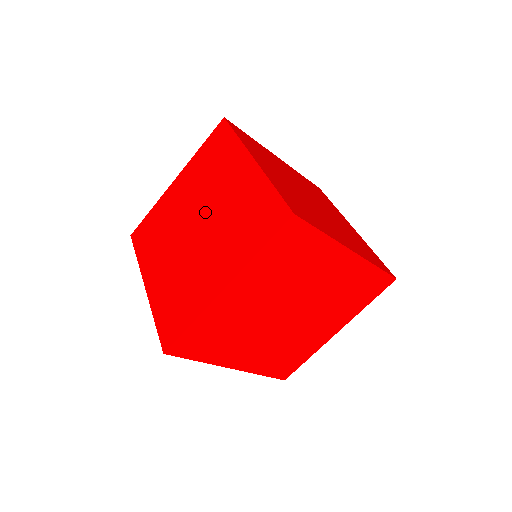
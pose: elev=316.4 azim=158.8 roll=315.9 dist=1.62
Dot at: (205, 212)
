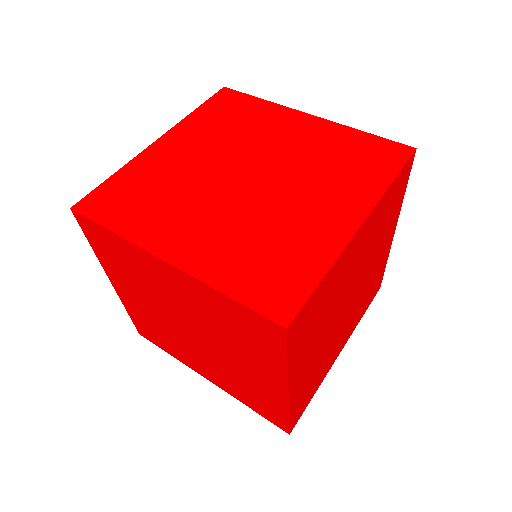
Dot at: occluded
